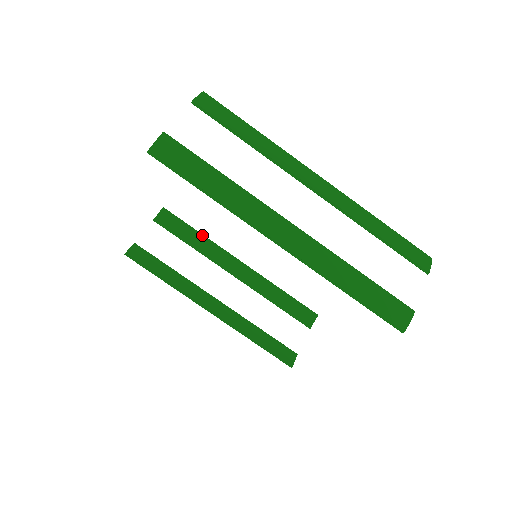
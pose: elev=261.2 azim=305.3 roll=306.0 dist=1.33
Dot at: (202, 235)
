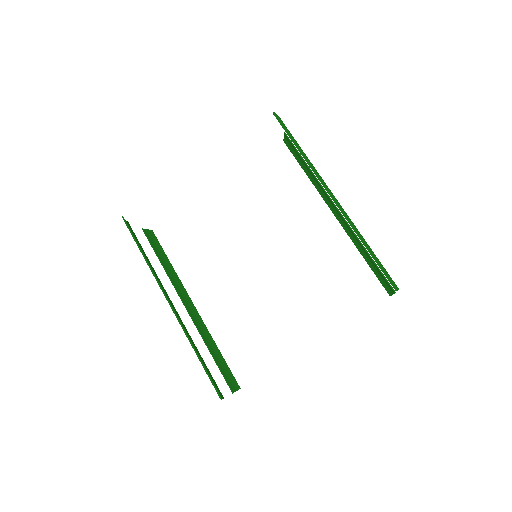
Dot at: (172, 266)
